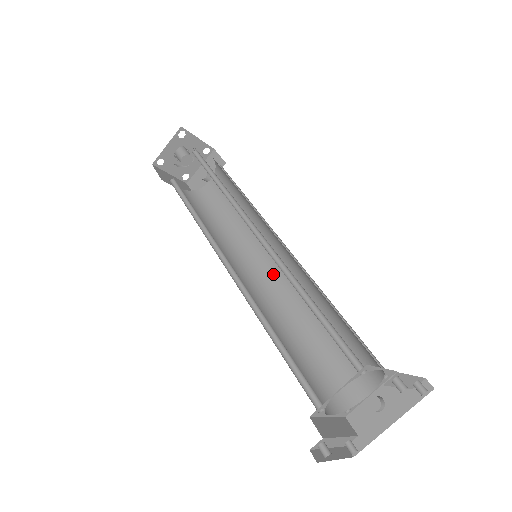
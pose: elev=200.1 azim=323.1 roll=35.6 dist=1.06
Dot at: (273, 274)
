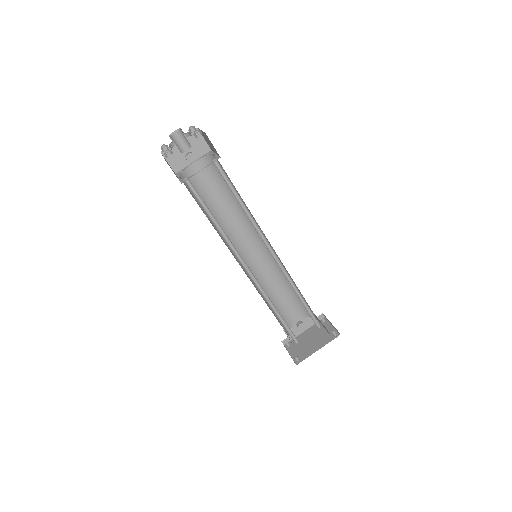
Dot at: (252, 257)
